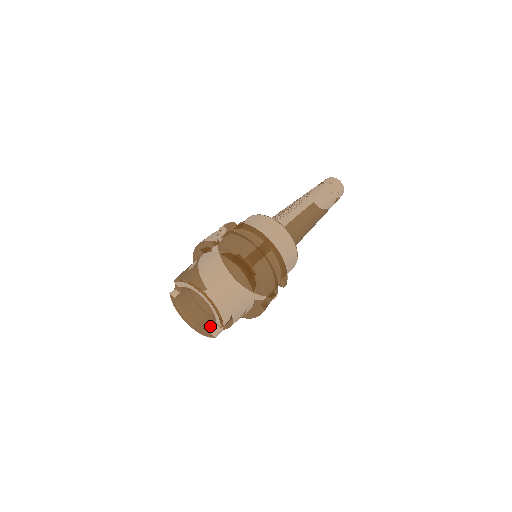
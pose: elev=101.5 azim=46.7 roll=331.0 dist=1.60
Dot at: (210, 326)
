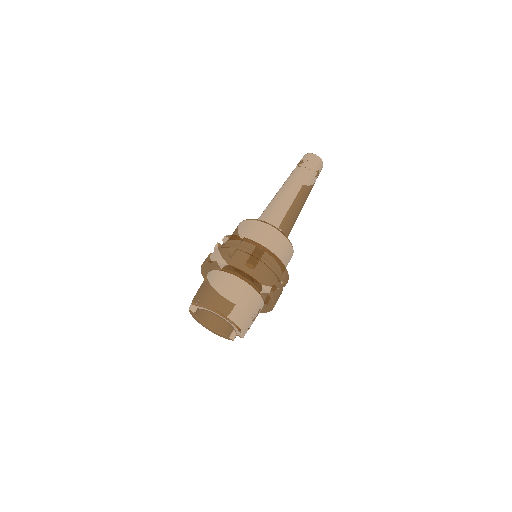
Dot at: (227, 330)
